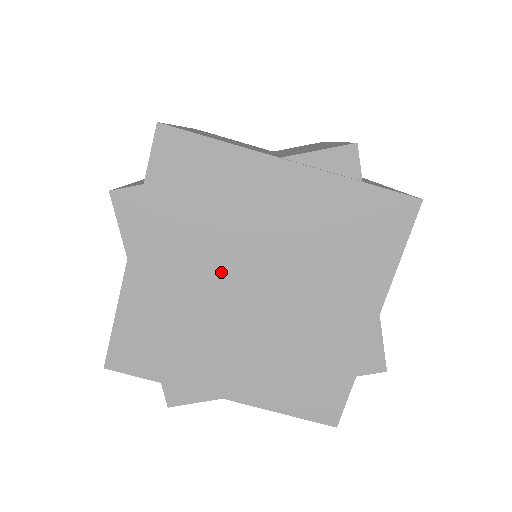
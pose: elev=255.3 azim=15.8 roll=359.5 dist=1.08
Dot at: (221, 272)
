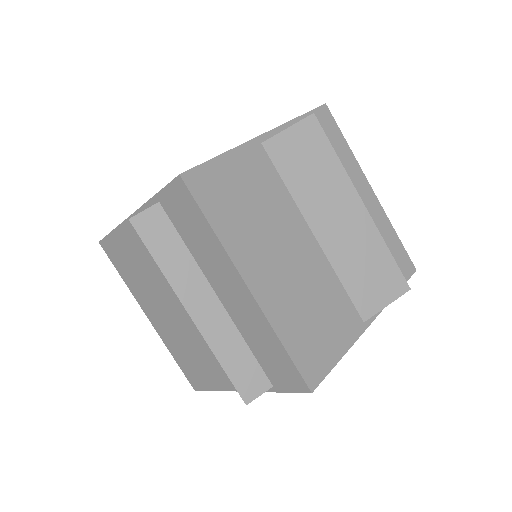
Dot at: occluded
